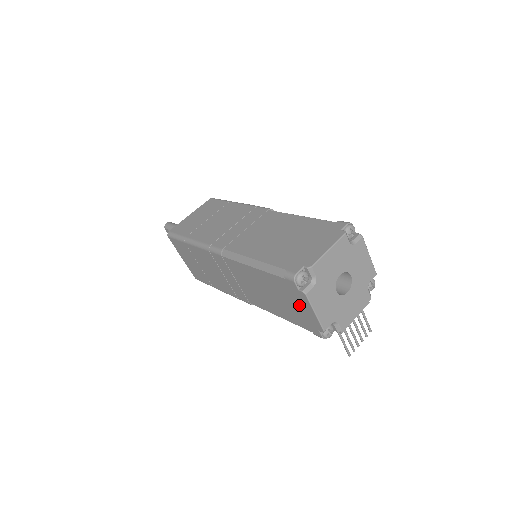
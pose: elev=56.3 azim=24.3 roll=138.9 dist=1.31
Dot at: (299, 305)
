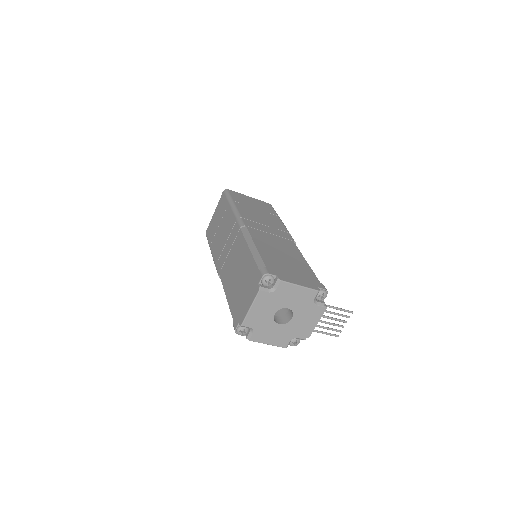
Dot at: occluded
